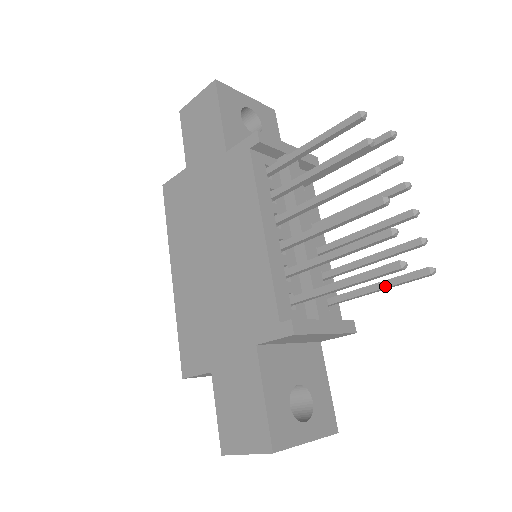
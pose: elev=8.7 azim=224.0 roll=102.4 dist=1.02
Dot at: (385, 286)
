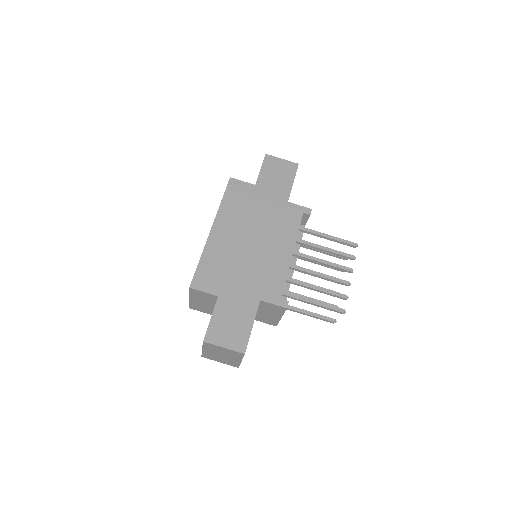
Dot at: (312, 315)
